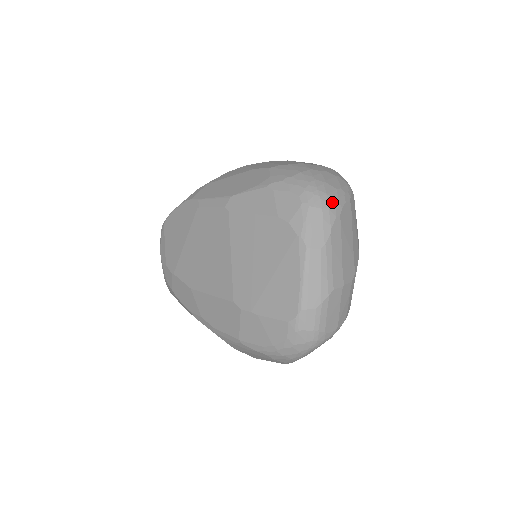
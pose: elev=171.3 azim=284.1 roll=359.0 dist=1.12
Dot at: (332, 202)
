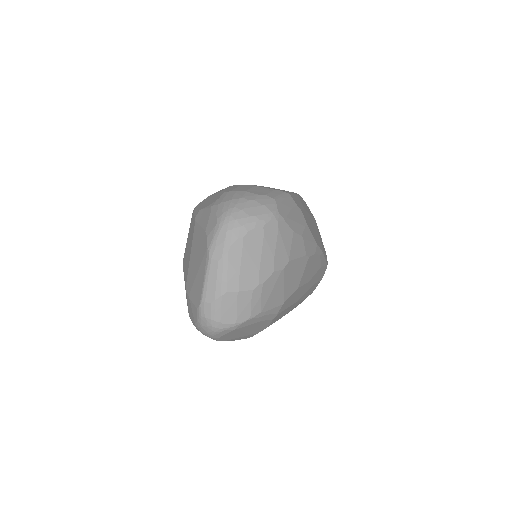
Dot at: (238, 226)
